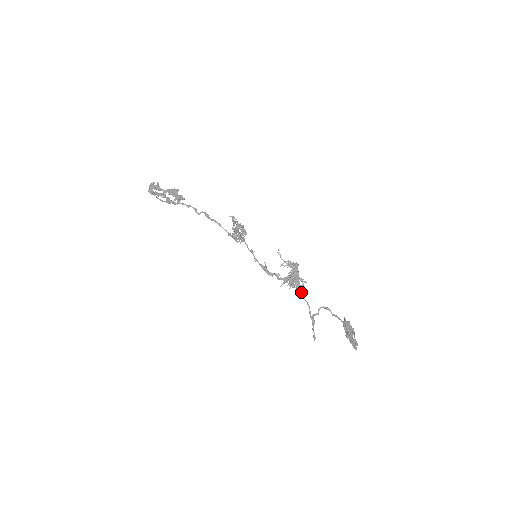
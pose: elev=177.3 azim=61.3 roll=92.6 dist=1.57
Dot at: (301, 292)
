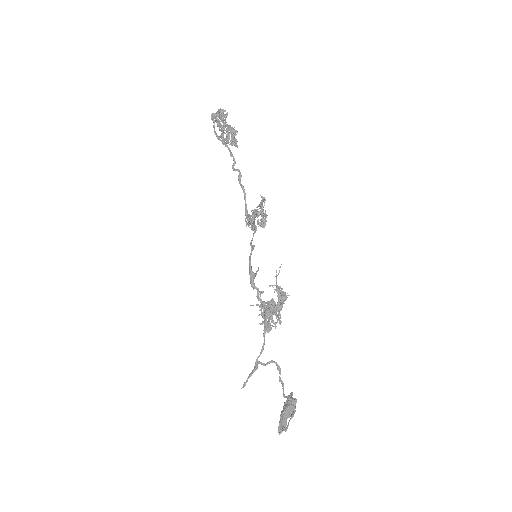
Dot at: (266, 329)
